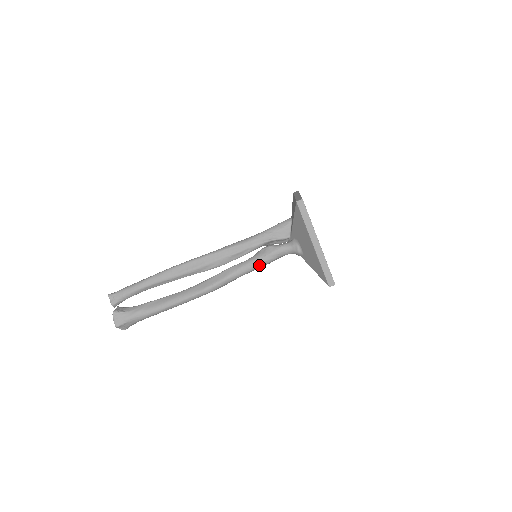
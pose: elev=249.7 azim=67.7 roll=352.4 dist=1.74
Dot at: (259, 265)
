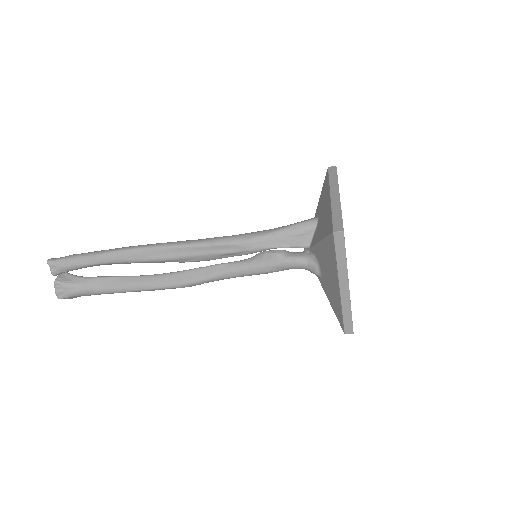
Dot at: (258, 273)
